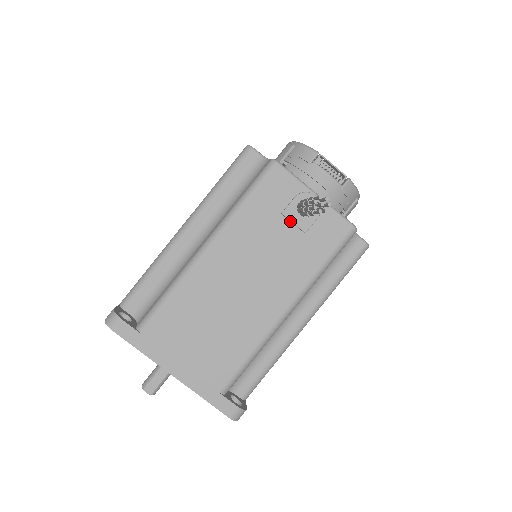
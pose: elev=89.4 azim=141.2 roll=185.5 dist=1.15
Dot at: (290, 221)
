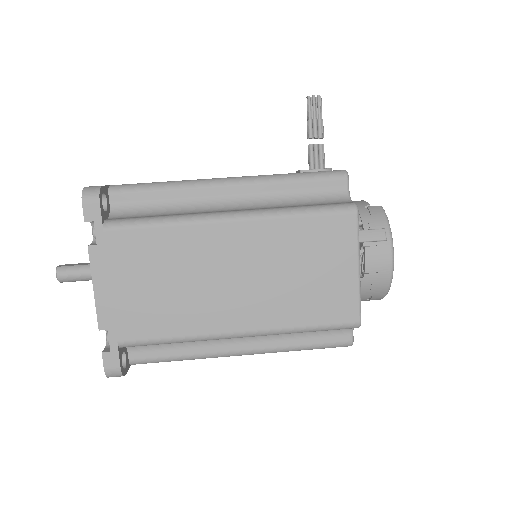
Dot at: occluded
